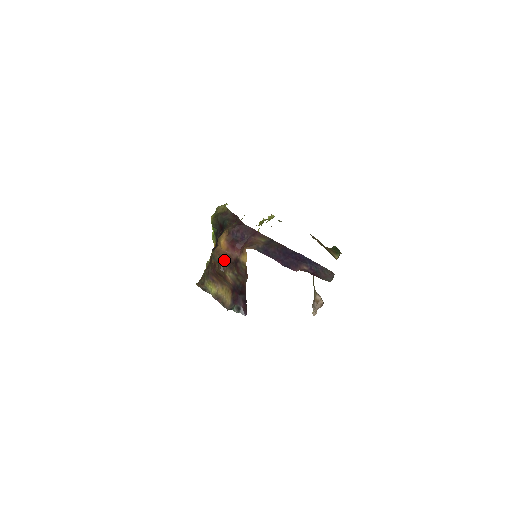
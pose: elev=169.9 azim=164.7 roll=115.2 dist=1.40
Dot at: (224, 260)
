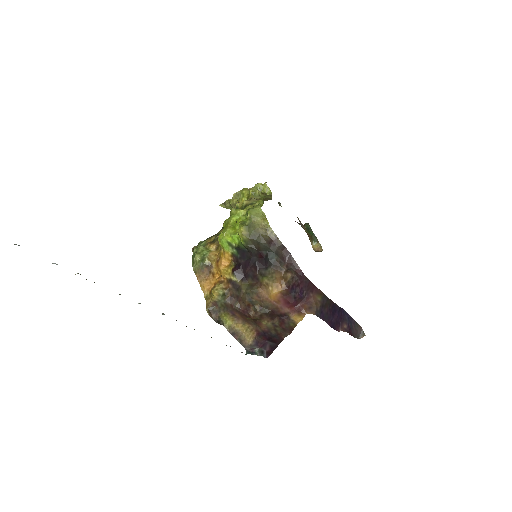
Dot at: (267, 310)
